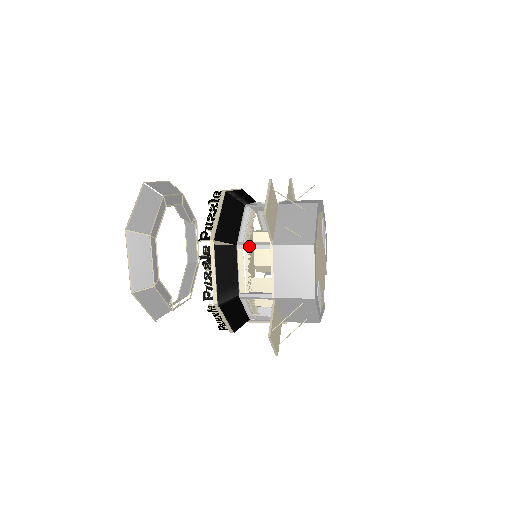
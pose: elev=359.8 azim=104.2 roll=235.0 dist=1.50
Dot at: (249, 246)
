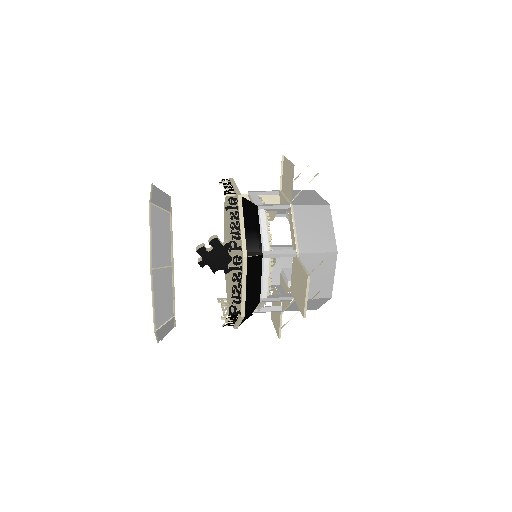
Dot at: (272, 301)
